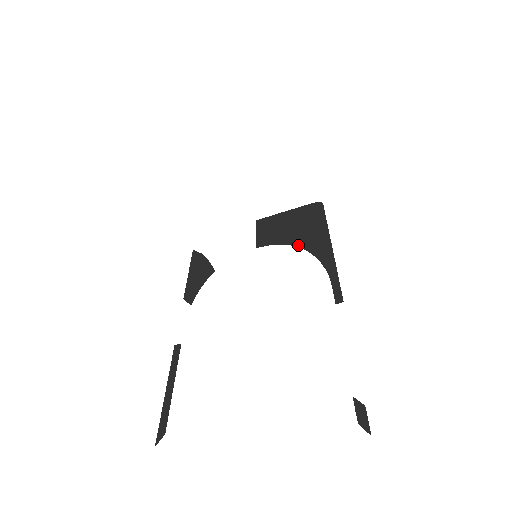
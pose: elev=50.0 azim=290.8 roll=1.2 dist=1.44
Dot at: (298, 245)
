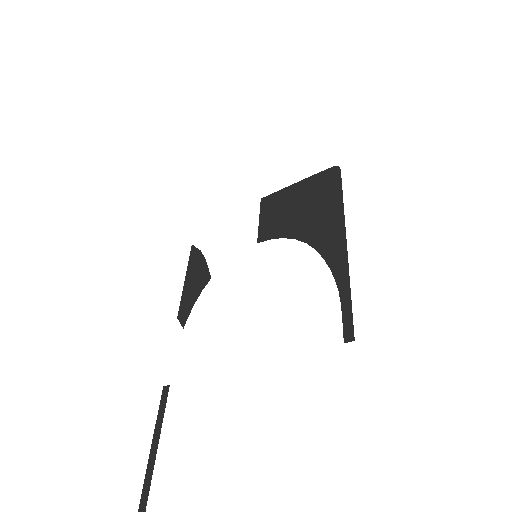
Dot at: (305, 240)
